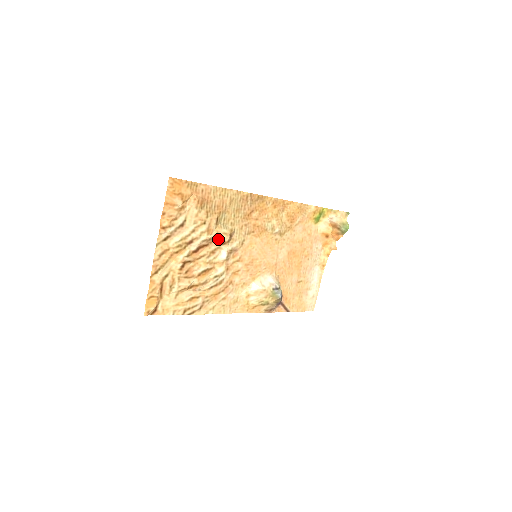
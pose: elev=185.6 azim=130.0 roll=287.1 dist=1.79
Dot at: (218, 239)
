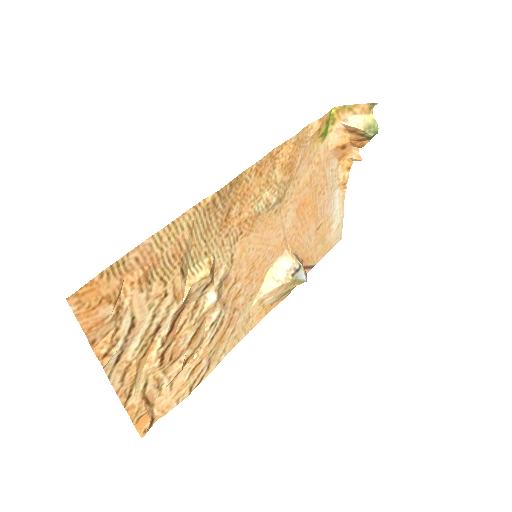
Dot at: (195, 291)
